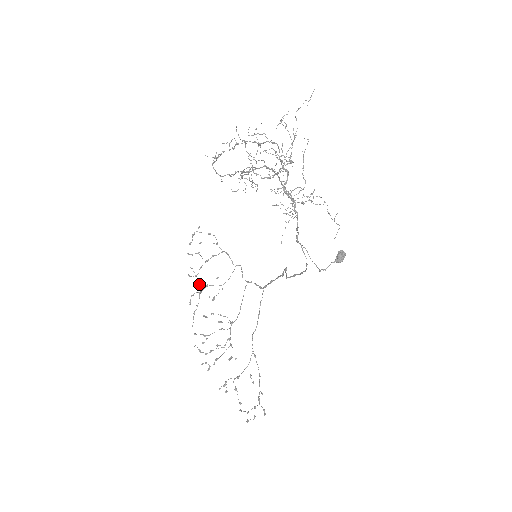
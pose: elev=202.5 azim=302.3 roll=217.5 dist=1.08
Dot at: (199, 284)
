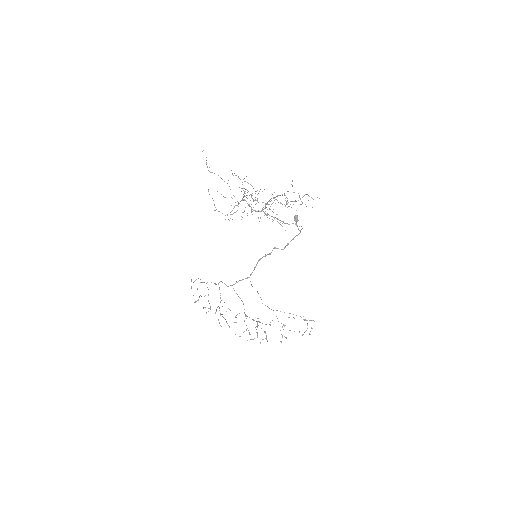
Dot at: (216, 311)
